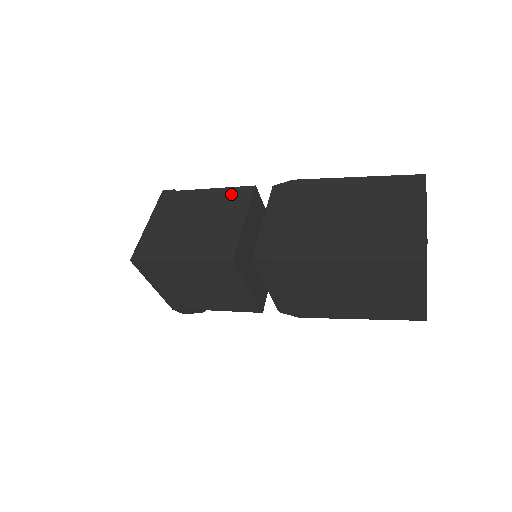
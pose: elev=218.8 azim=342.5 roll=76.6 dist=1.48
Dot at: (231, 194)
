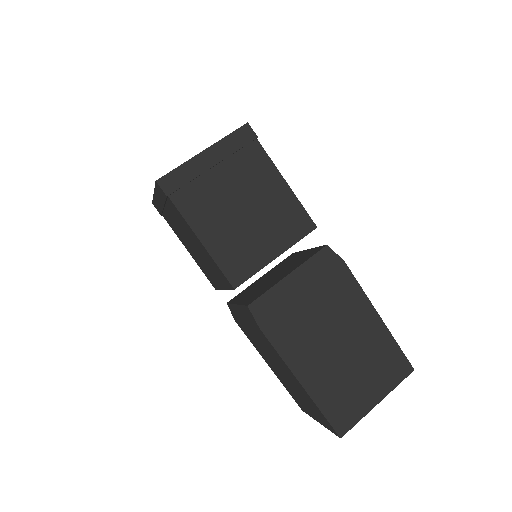
Dot at: (293, 211)
